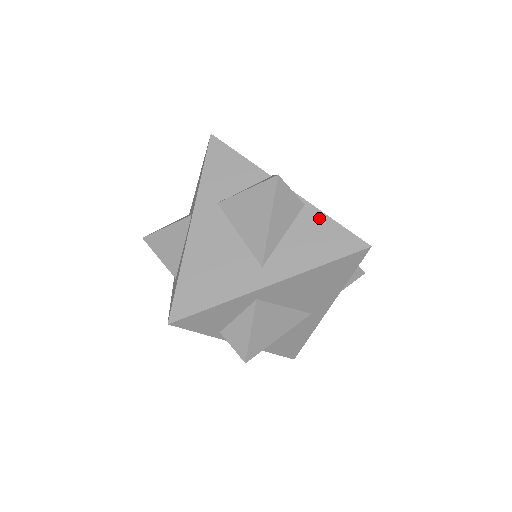
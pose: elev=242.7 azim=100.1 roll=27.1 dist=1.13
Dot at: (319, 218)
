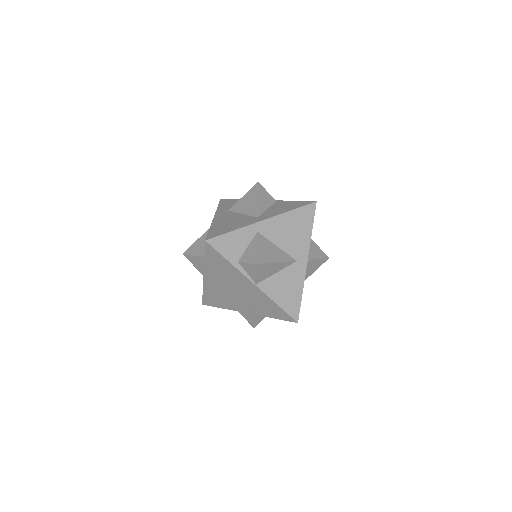
Dot at: (285, 202)
